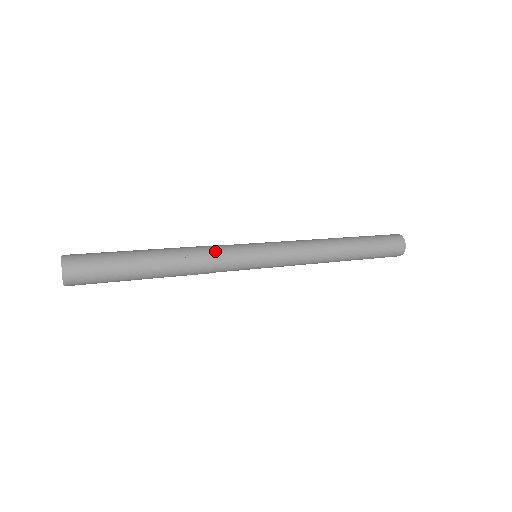
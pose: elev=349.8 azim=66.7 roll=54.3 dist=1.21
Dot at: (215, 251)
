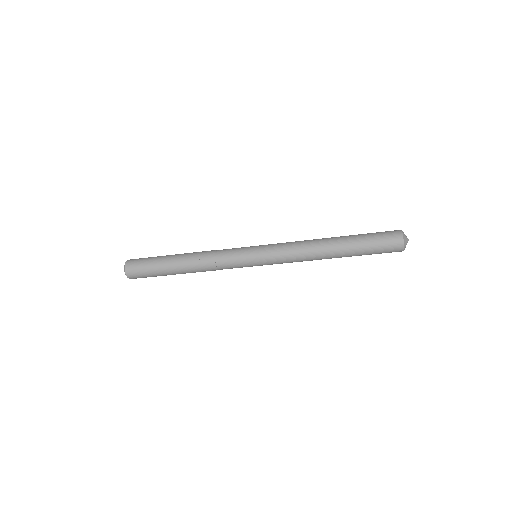
Dot at: (219, 257)
